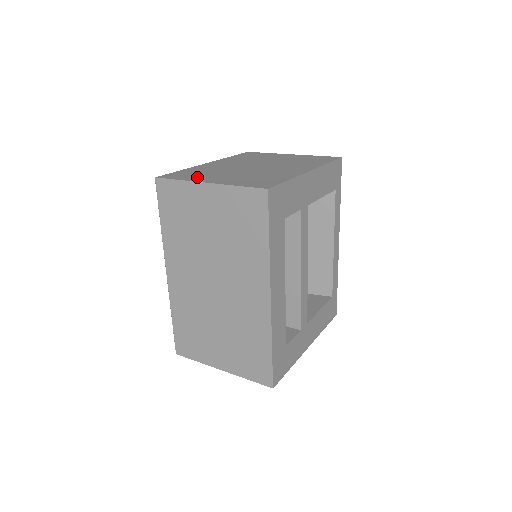
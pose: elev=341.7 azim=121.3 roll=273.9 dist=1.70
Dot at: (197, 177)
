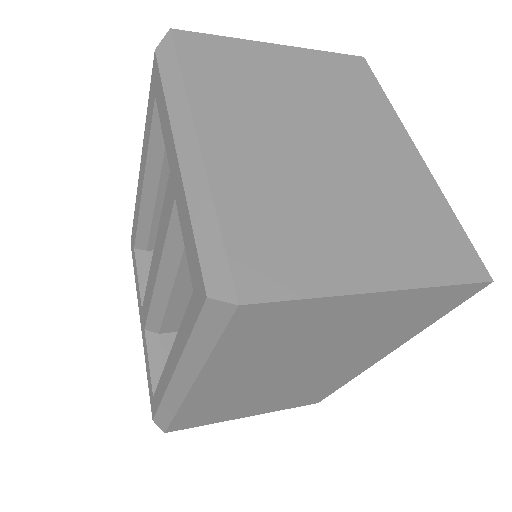
Dot at: (323, 263)
